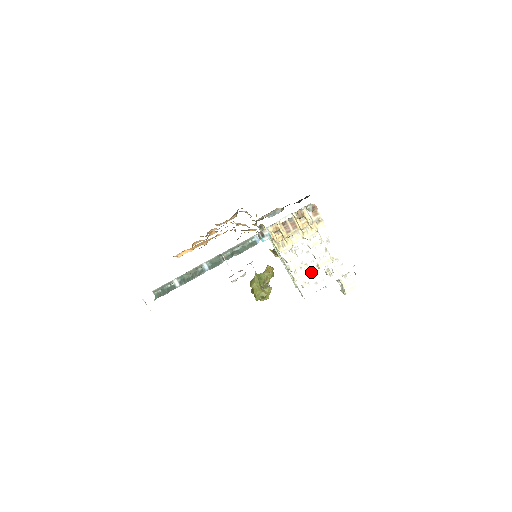
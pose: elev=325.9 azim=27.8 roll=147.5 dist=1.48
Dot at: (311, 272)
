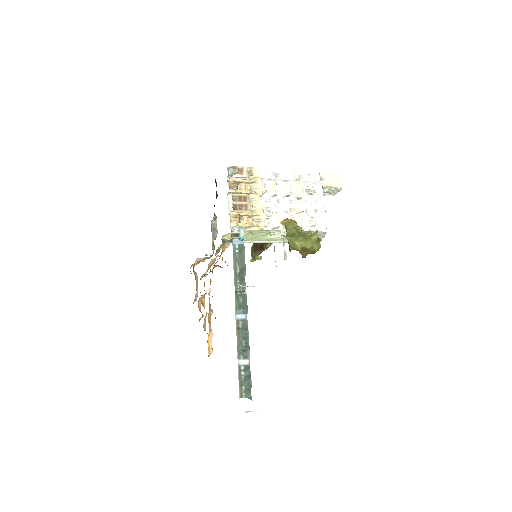
Dot at: (301, 209)
